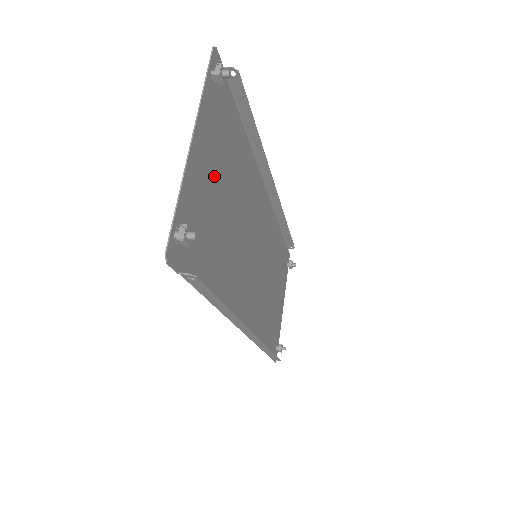
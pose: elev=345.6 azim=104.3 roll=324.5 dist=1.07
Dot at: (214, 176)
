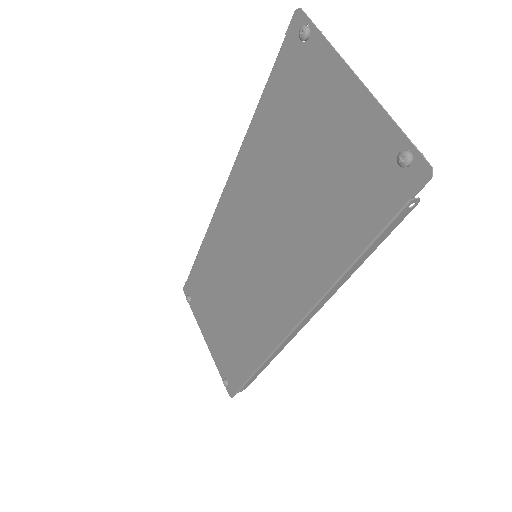
Dot at: (323, 133)
